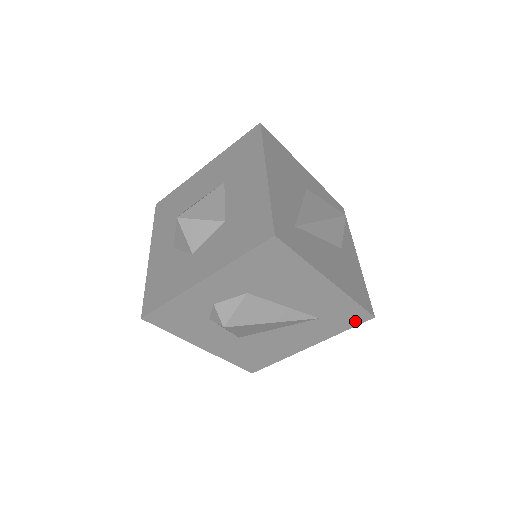
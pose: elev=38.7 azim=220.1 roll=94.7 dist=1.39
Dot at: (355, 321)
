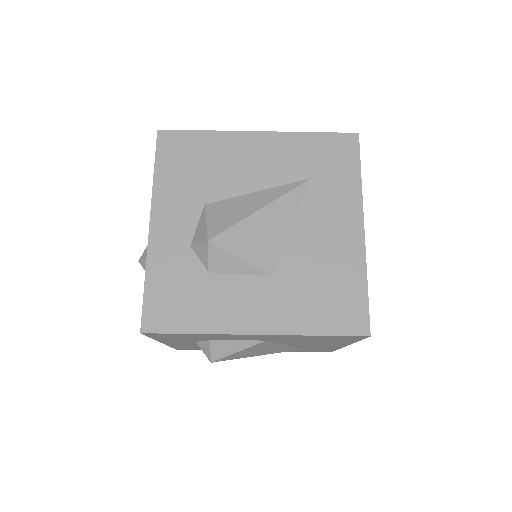
Dot at: (349, 153)
